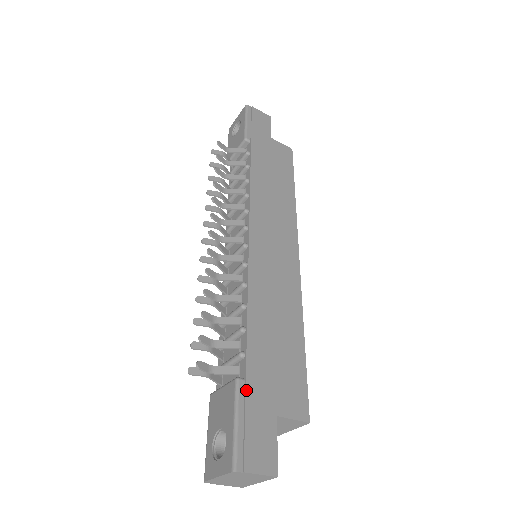
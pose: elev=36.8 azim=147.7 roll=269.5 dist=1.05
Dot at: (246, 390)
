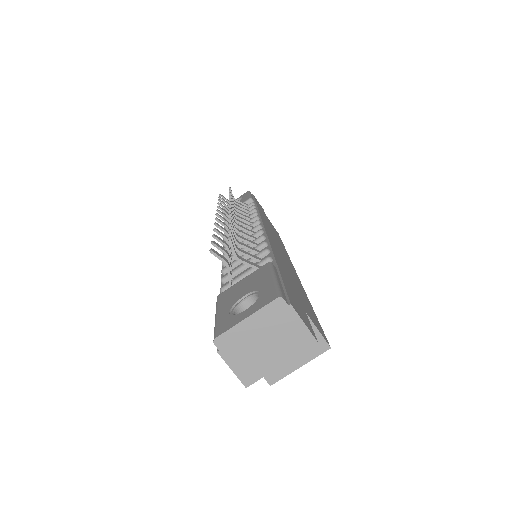
Dot at: (280, 272)
